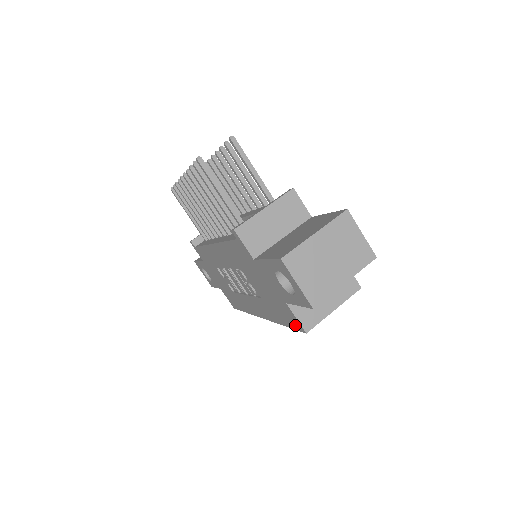
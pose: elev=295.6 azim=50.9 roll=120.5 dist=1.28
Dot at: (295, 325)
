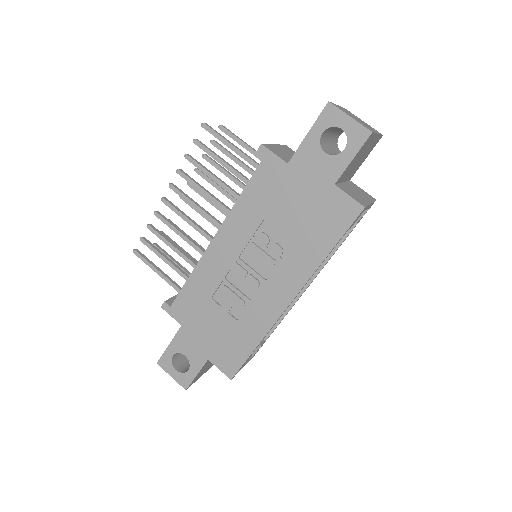
Dot at: (348, 216)
